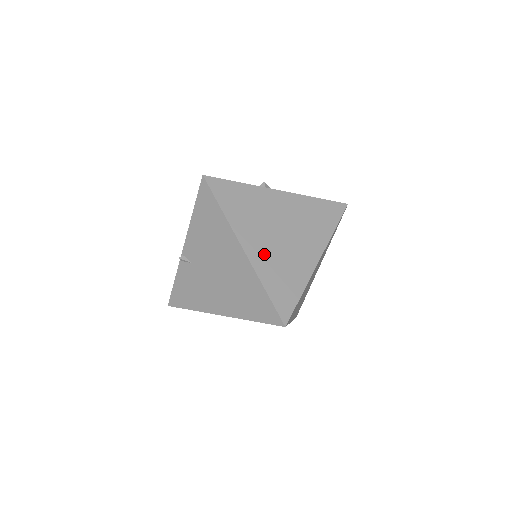
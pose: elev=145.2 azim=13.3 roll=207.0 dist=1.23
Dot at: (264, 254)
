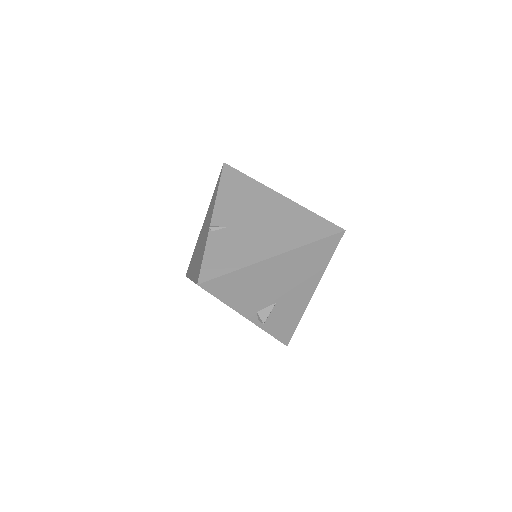
Dot at: occluded
